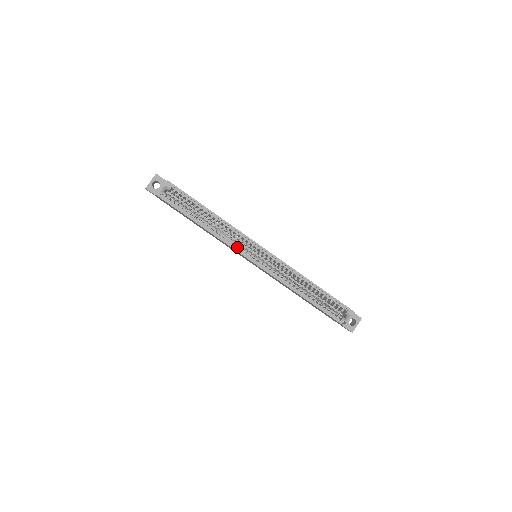
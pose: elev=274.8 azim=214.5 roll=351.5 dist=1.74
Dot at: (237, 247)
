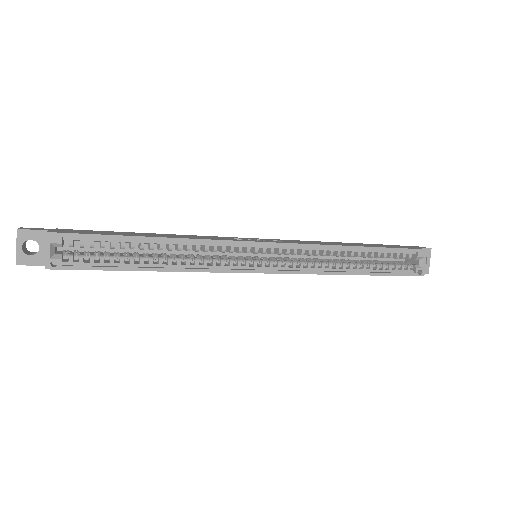
Dot at: occluded
